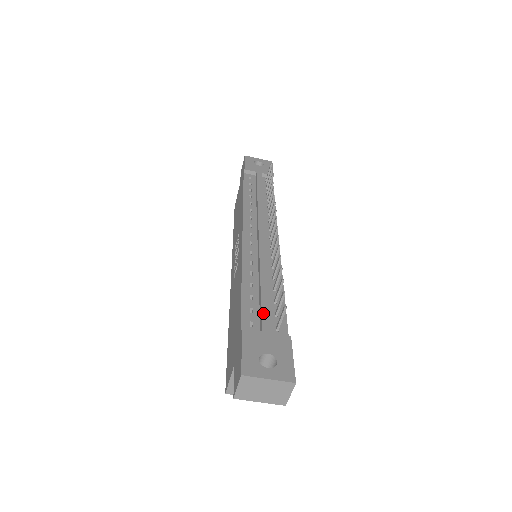
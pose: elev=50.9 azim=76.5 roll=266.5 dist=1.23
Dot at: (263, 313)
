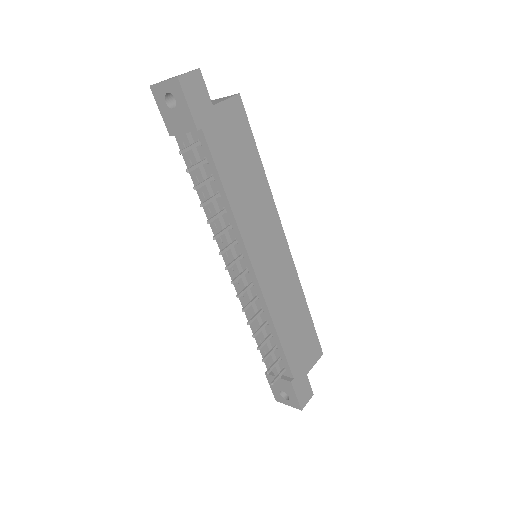
Dot at: (270, 363)
